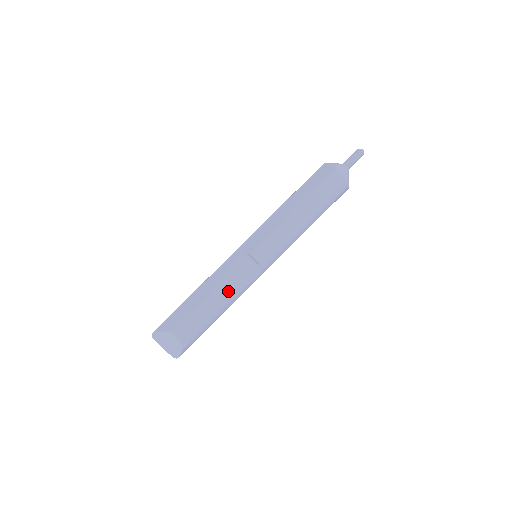
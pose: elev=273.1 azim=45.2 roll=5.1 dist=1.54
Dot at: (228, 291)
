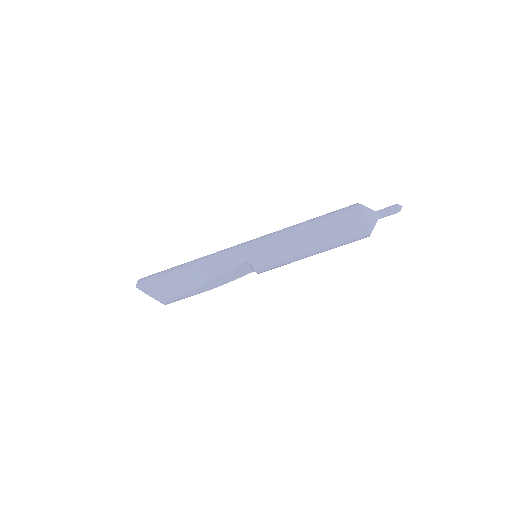
Dot at: (221, 283)
